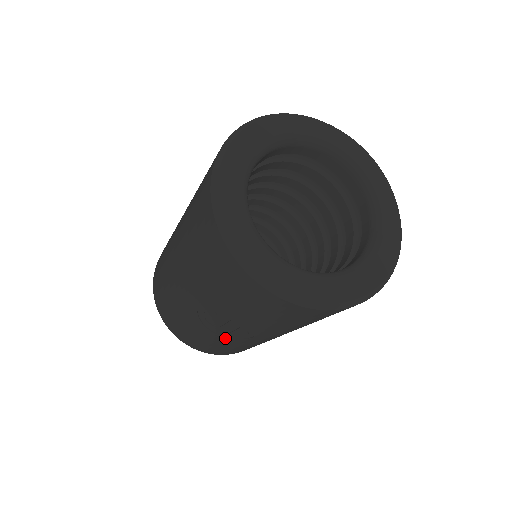
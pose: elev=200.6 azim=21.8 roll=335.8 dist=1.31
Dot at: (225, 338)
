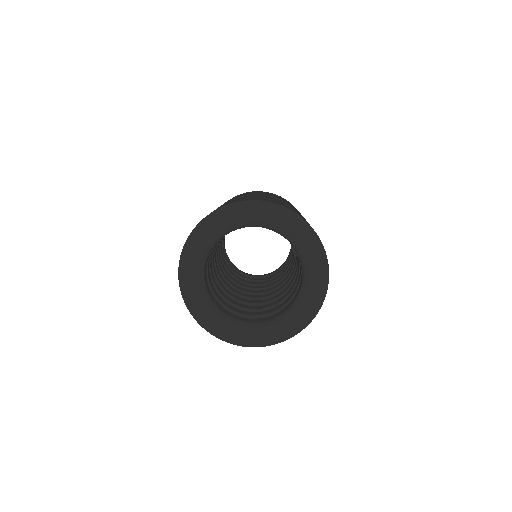
Dot at: occluded
